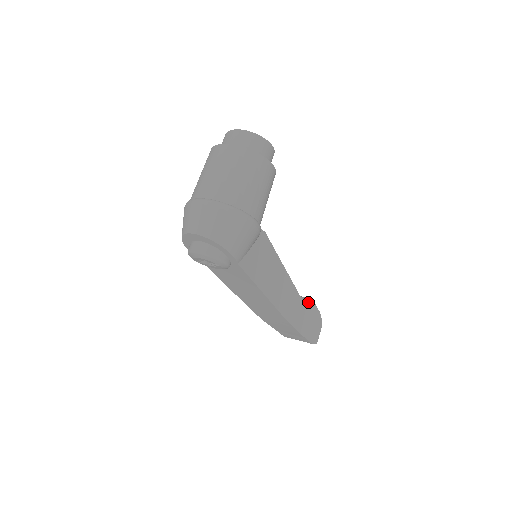
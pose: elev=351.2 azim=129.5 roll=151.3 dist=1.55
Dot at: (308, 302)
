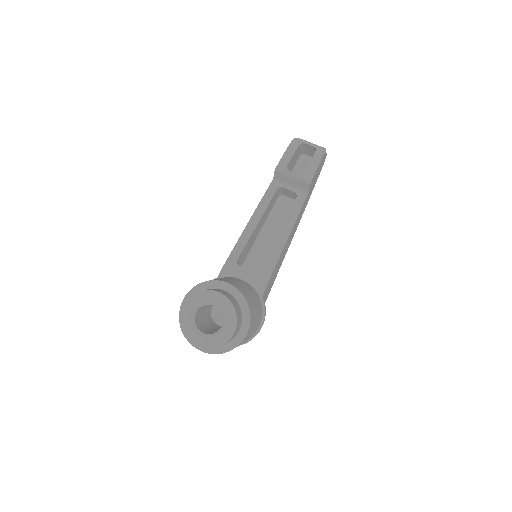
Dot at: (309, 189)
